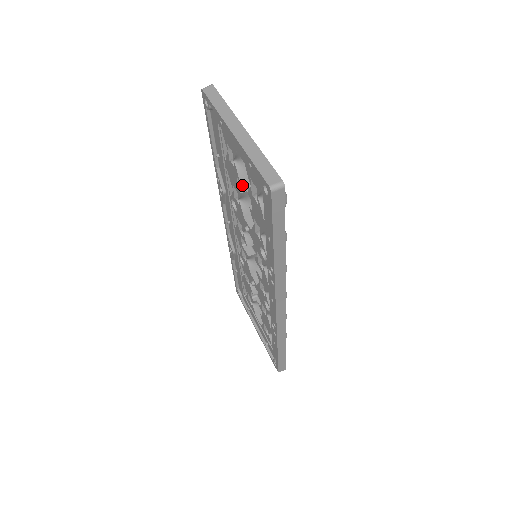
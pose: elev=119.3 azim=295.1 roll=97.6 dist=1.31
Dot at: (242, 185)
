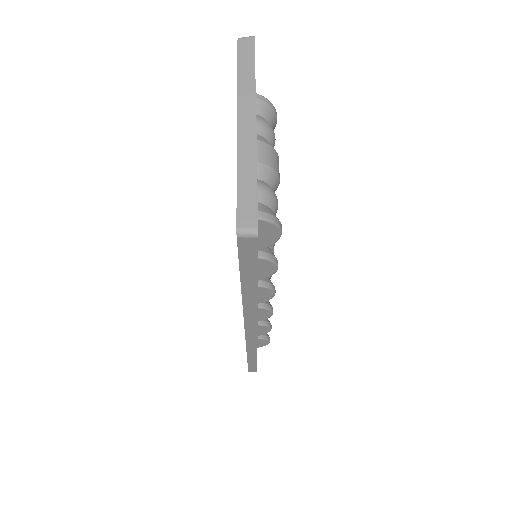
Dot at: occluded
